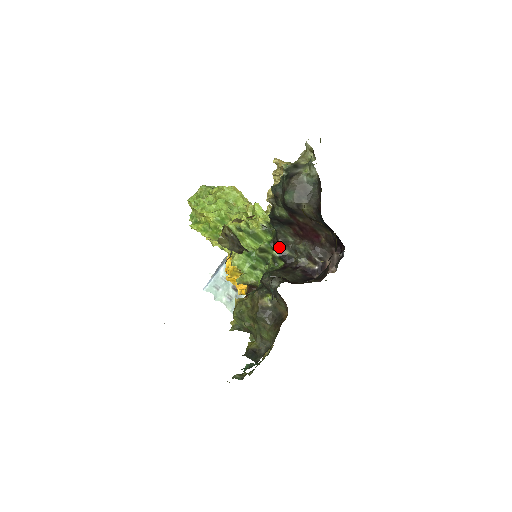
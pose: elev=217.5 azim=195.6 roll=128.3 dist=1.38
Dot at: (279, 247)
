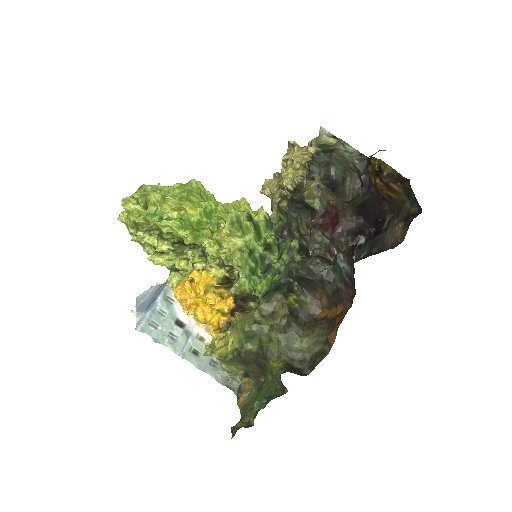
Dot at: (298, 237)
